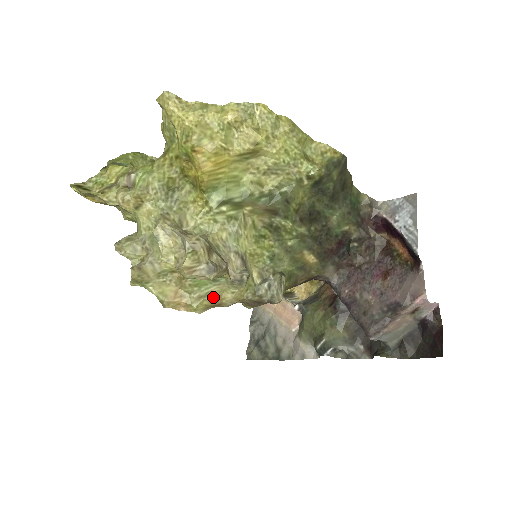
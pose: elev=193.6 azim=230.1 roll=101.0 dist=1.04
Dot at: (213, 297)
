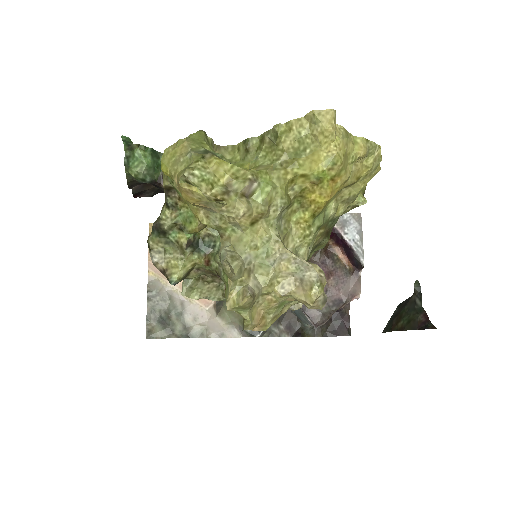
Dot at: occluded
